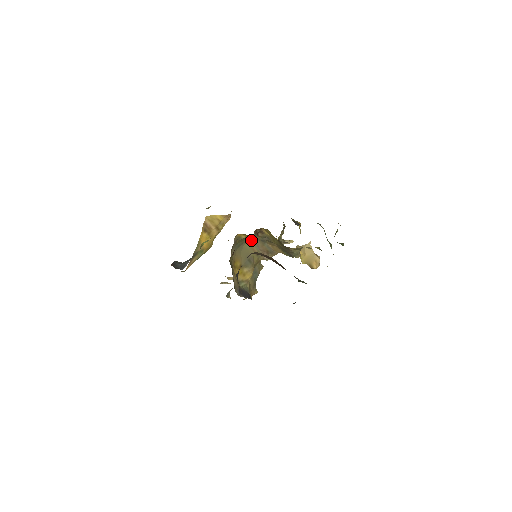
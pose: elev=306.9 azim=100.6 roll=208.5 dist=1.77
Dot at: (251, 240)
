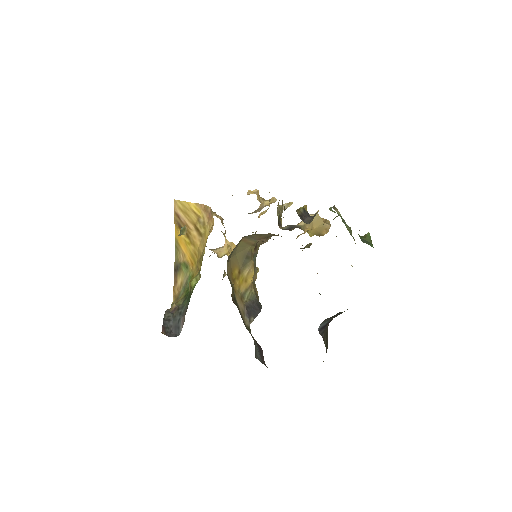
Dot at: (245, 237)
